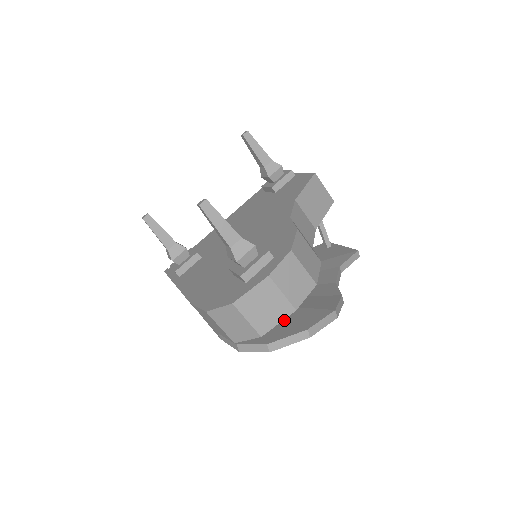
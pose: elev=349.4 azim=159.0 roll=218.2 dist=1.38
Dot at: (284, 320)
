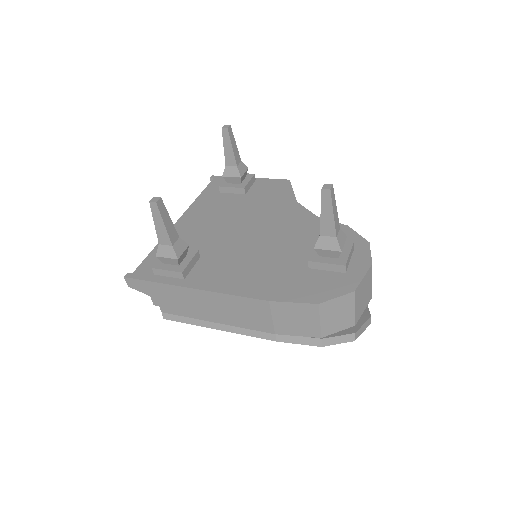
Dot at: occluded
